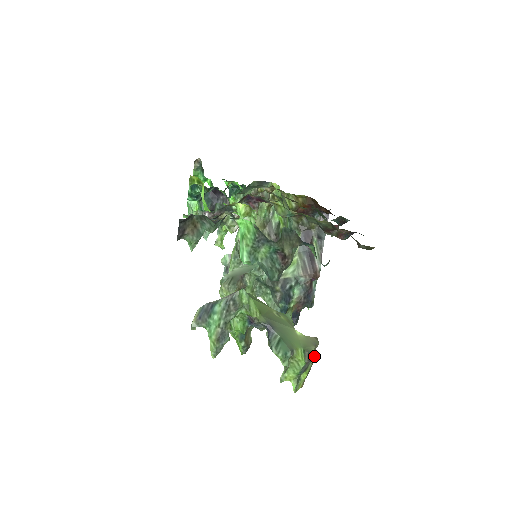
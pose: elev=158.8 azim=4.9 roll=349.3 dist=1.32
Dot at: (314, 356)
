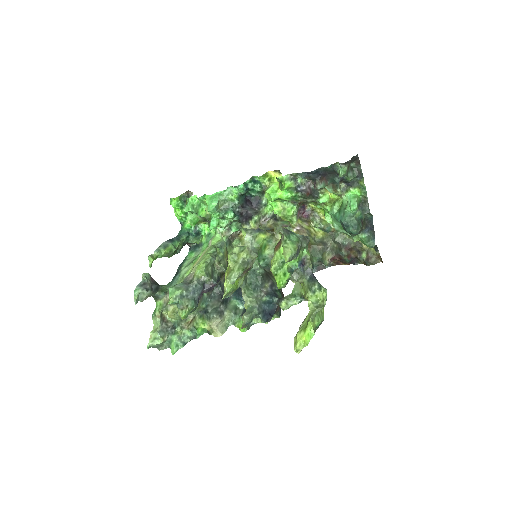
Dot at: occluded
